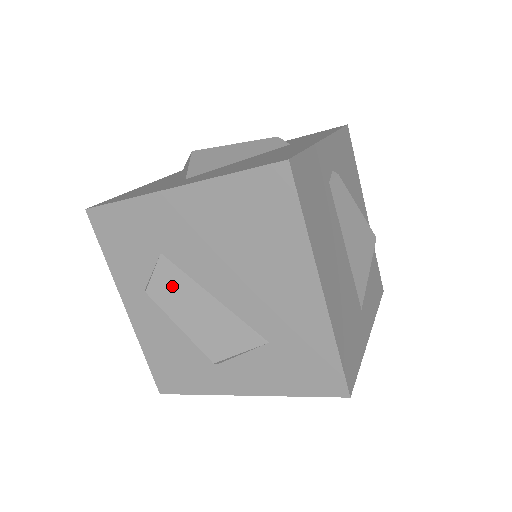
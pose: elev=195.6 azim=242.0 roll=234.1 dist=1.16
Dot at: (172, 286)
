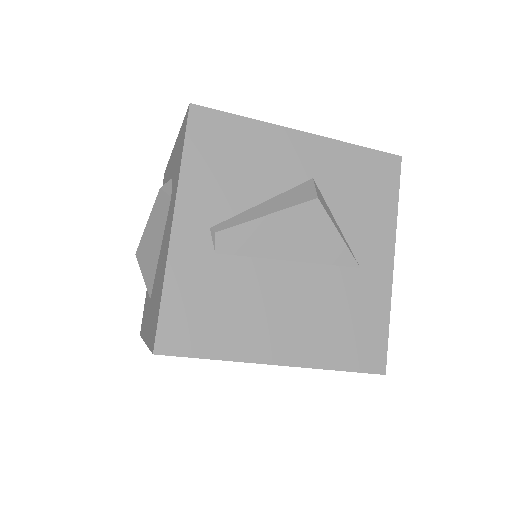
Dot at: occluded
